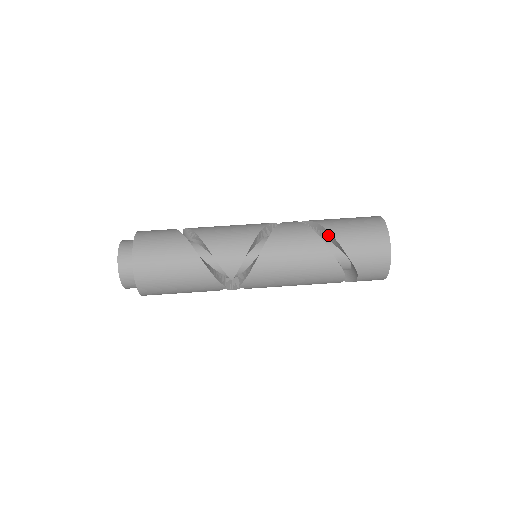
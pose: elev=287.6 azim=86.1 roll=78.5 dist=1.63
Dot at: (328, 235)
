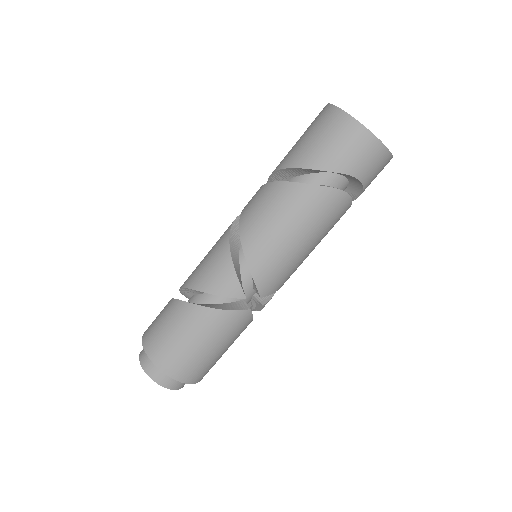
Dot at: (290, 172)
